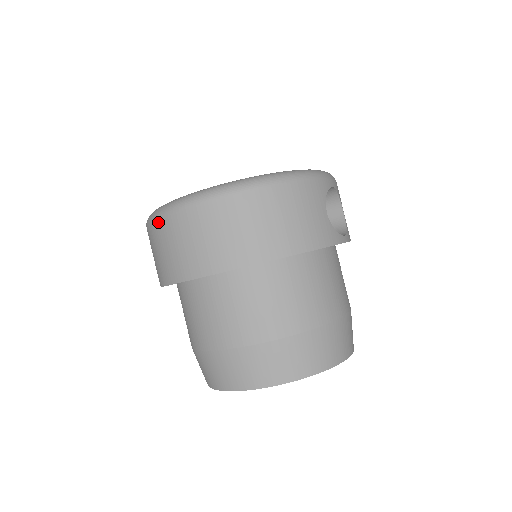
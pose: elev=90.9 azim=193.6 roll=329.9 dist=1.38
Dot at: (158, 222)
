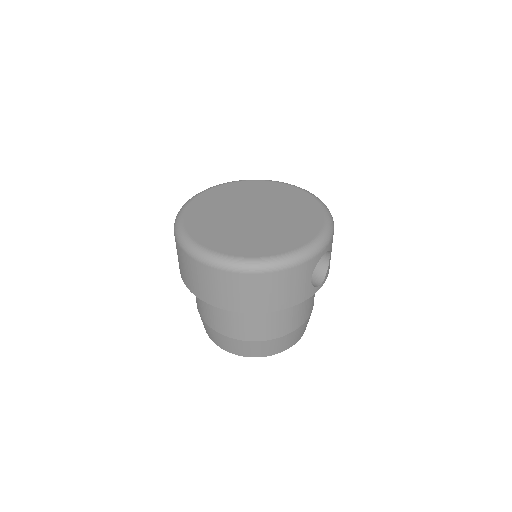
Dot at: (184, 253)
